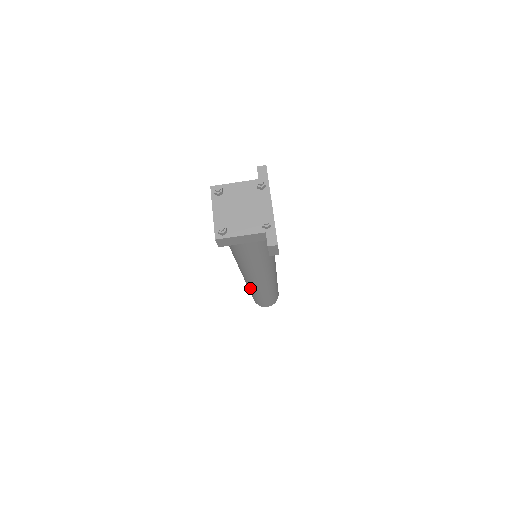
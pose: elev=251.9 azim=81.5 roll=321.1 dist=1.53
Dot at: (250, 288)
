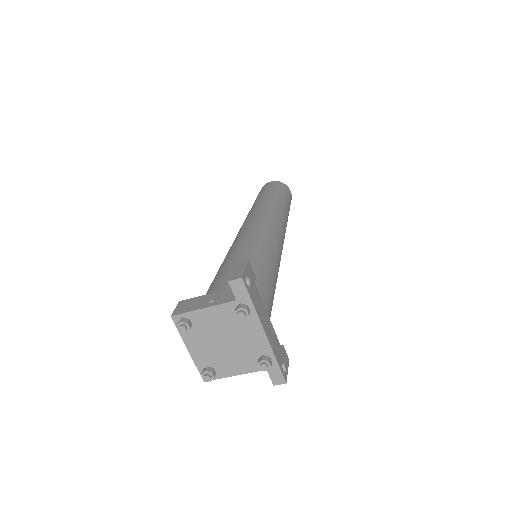
Dot at: occluded
